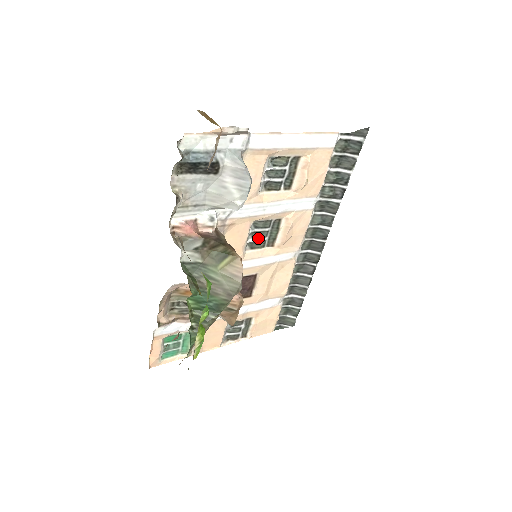
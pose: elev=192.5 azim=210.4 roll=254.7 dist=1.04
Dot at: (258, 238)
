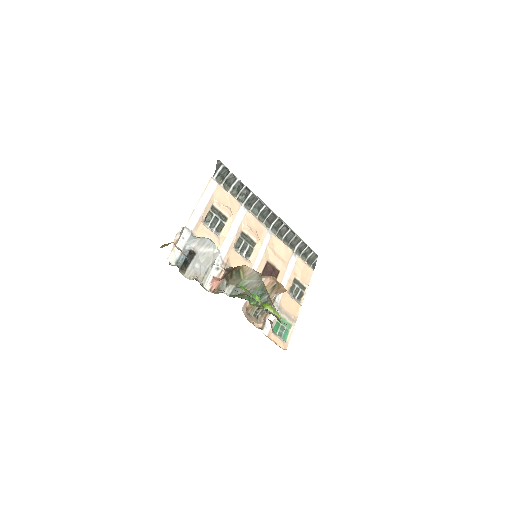
Dot at: (245, 250)
